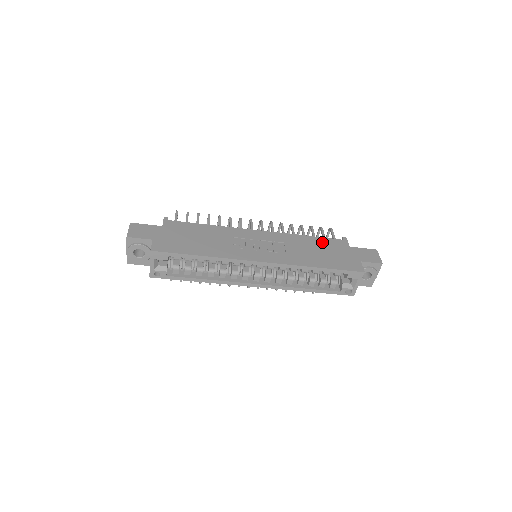
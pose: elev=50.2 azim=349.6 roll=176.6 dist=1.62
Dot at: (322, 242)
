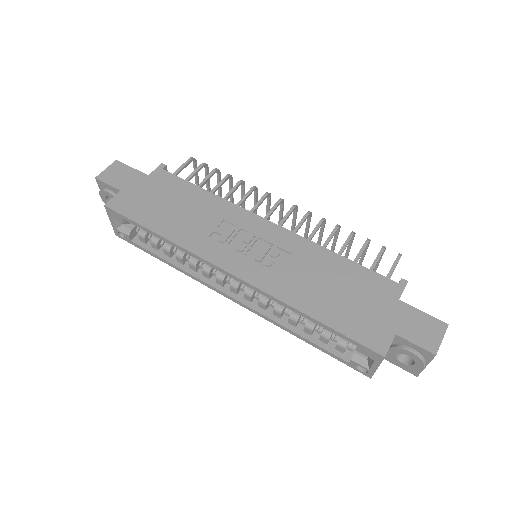
Dot at: (355, 274)
